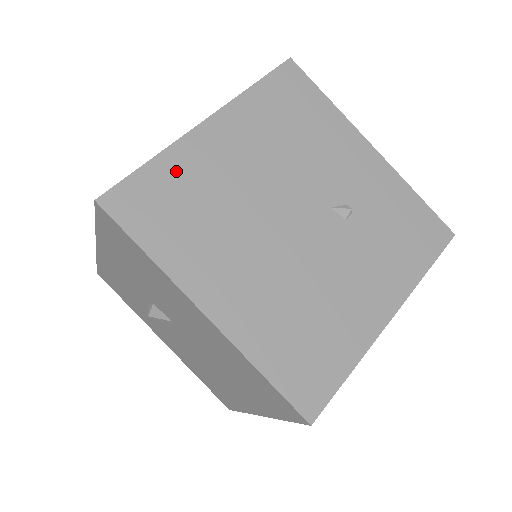
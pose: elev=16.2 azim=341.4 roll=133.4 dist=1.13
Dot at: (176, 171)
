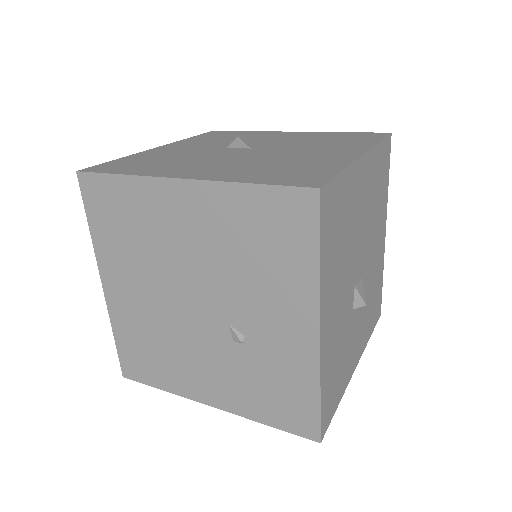
Dot at: (134, 197)
